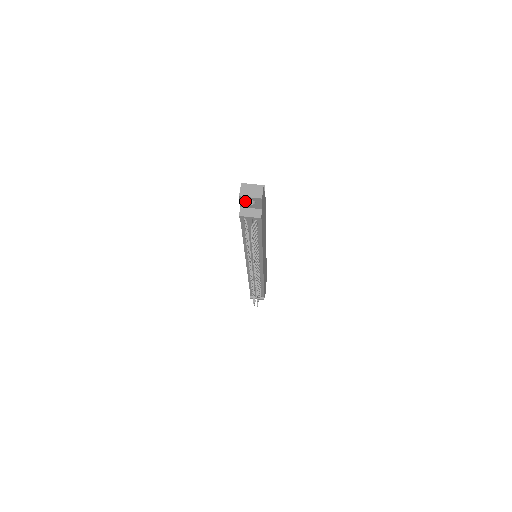
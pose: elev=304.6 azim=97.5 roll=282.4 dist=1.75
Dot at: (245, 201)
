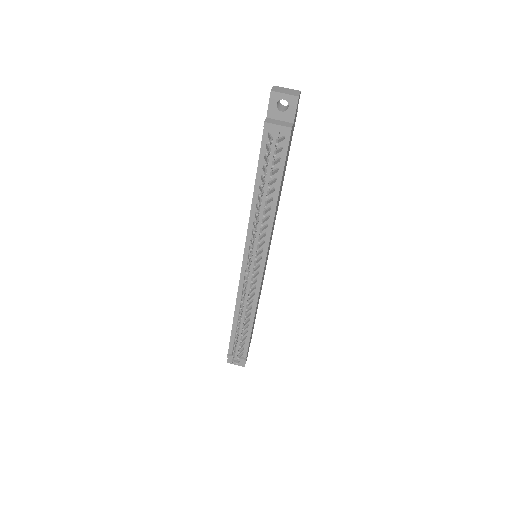
Dot at: (276, 103)
